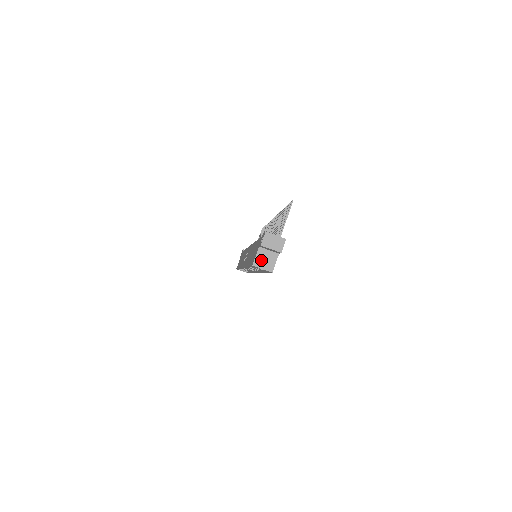
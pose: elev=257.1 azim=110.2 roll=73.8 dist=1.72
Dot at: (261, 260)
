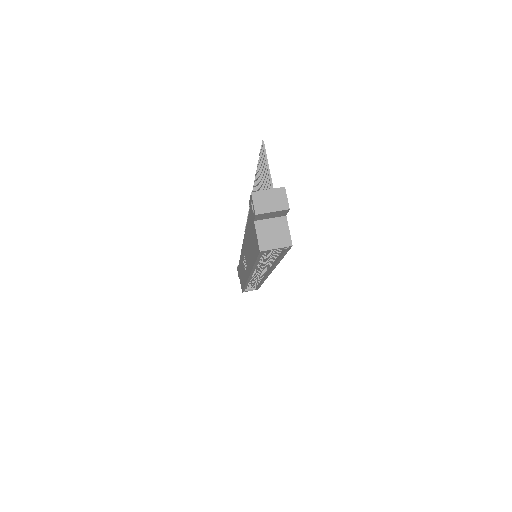
Dot at: (267, 238)
